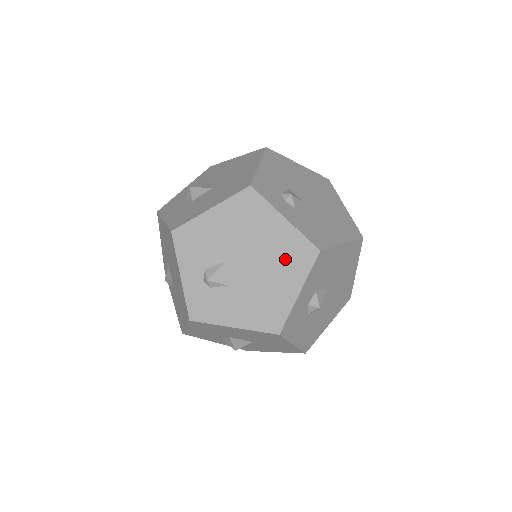
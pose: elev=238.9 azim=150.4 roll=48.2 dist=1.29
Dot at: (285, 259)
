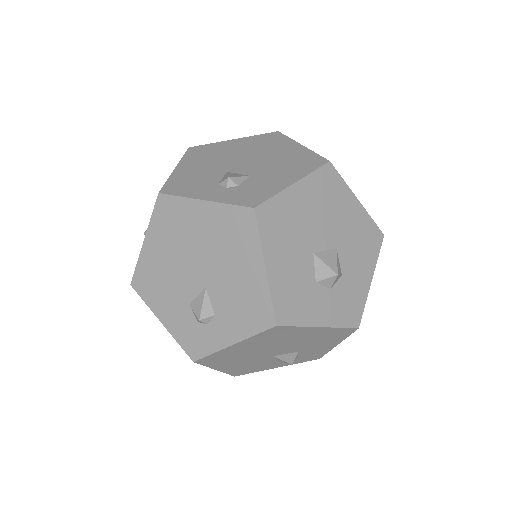
Dot at: (265, 145)
